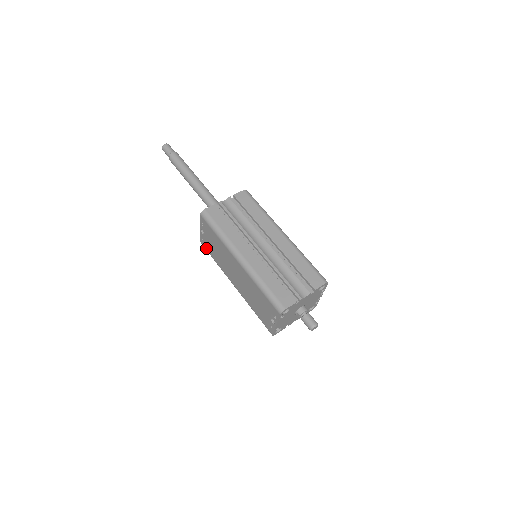
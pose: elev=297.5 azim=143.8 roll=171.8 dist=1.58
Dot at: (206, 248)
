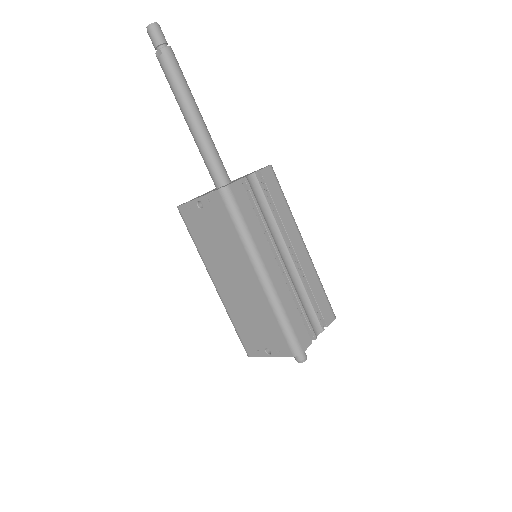
Dot at: (187, 221)
